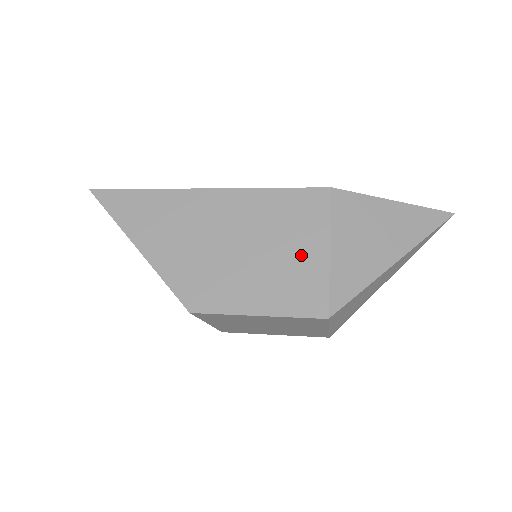
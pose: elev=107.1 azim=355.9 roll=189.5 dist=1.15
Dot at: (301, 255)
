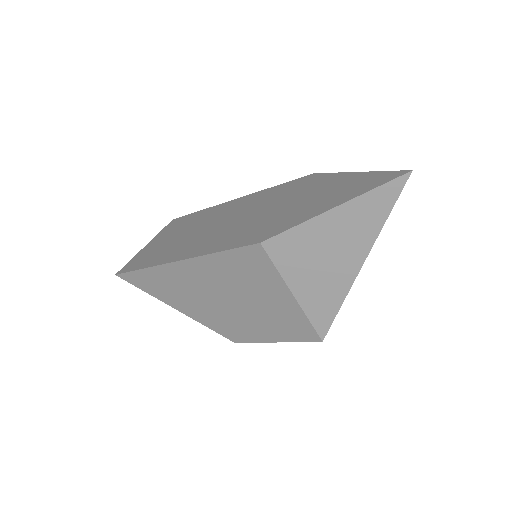
Dot at: (275, 301)
